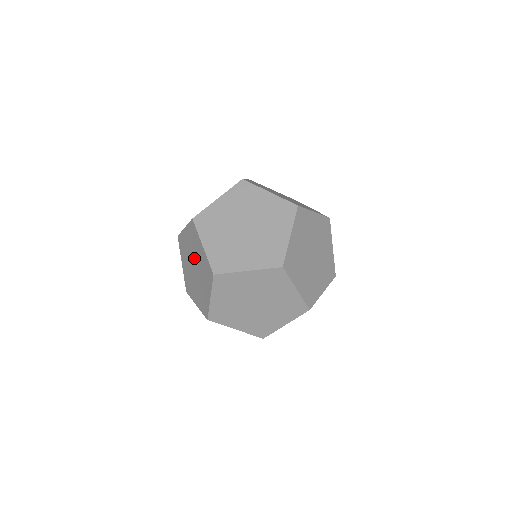
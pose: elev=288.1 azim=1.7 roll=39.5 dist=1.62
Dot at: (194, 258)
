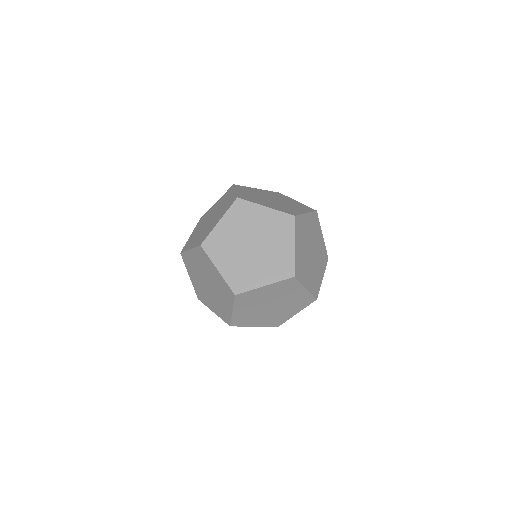
Dot at: occluded
